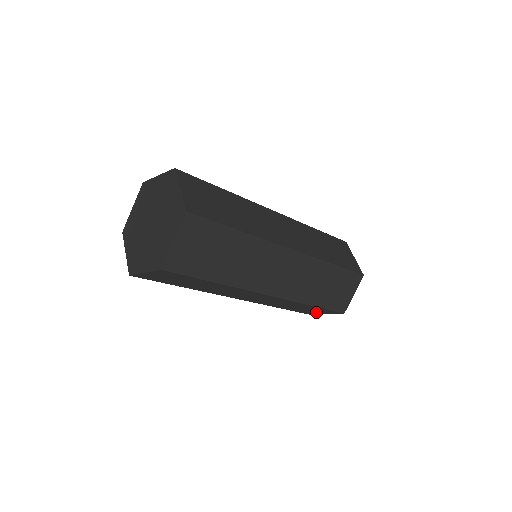
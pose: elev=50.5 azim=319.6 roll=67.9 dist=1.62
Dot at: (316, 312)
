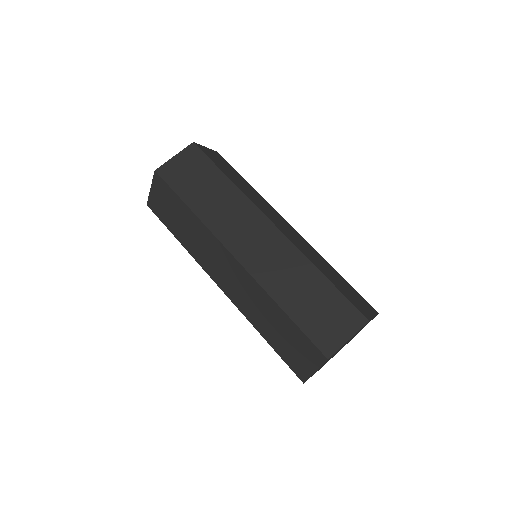
Dot at: (301, 359)
